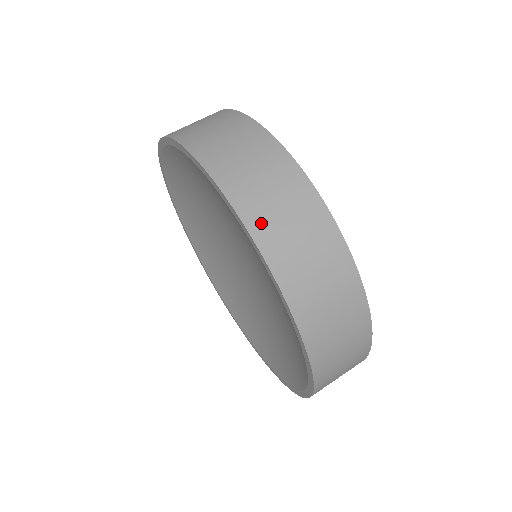
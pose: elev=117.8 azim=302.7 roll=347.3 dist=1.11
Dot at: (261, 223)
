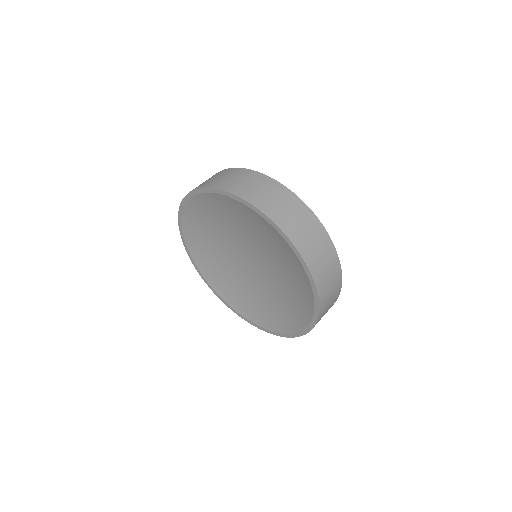
Dot at: (266, 206)
